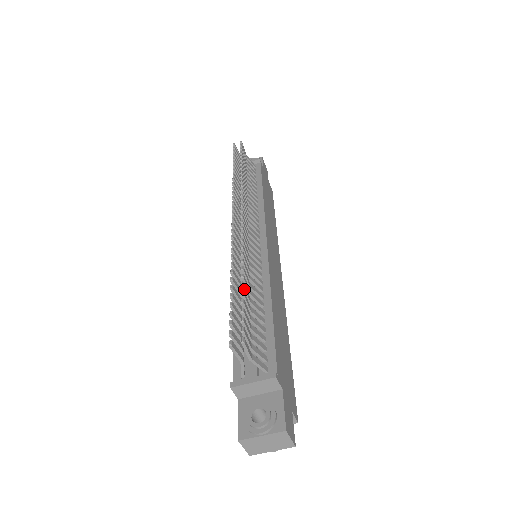
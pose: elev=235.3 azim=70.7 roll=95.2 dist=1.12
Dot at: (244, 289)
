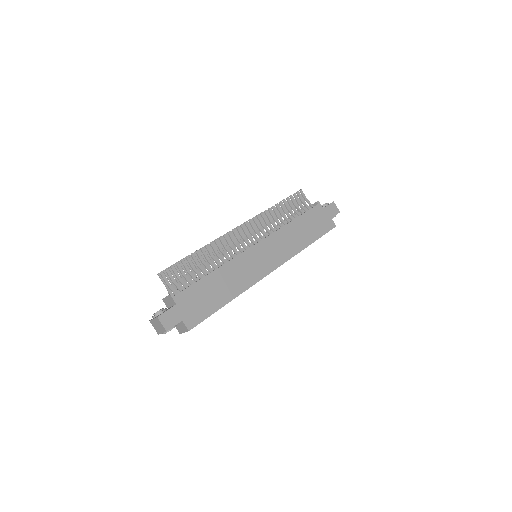
Dot at: (192, 257)
